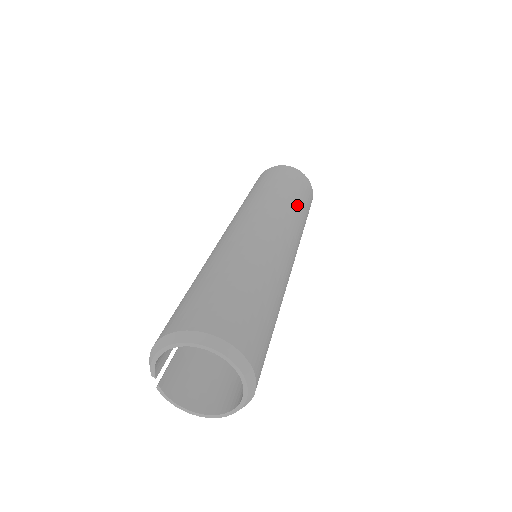
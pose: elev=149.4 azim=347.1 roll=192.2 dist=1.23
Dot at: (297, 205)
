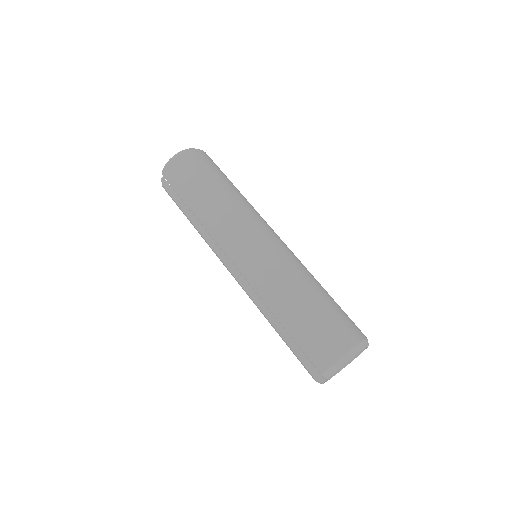
Dot at: occluded
